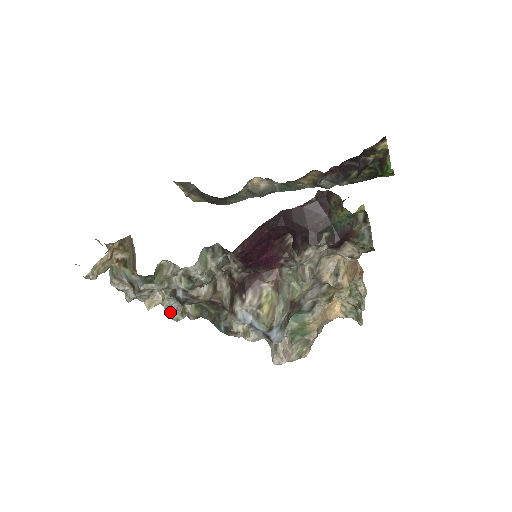
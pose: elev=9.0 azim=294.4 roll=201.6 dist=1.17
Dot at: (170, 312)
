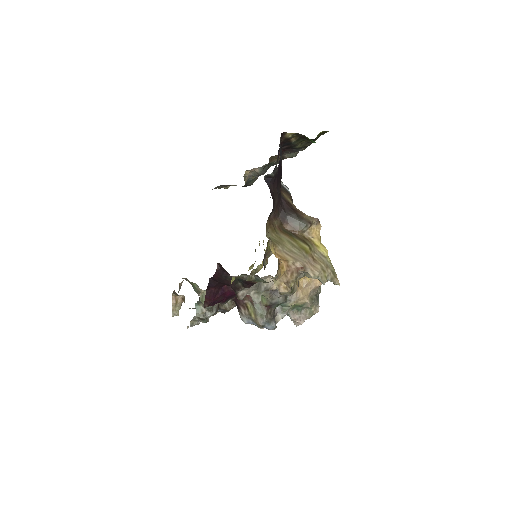
Dot at: occluded
